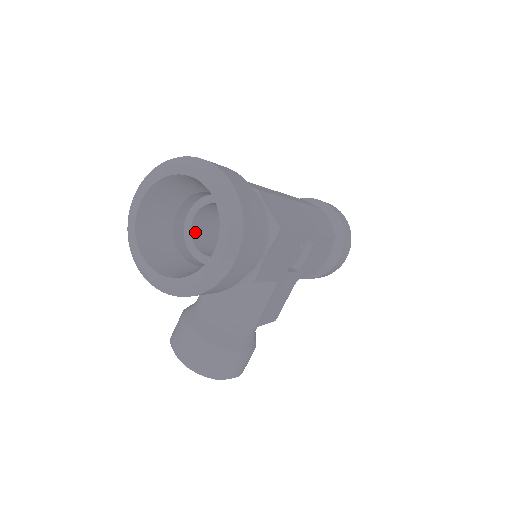
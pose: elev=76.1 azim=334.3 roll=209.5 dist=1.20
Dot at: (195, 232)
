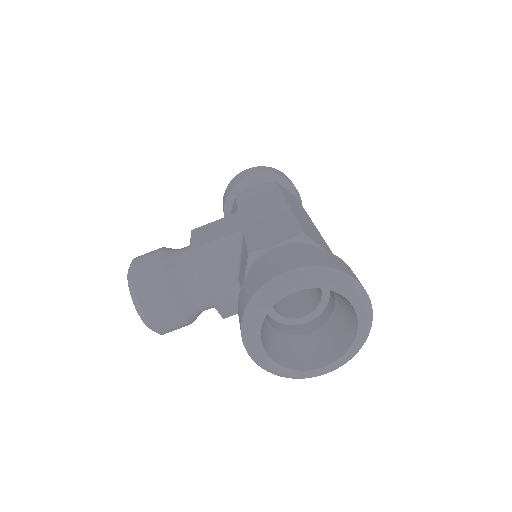
Dot at: occluded
